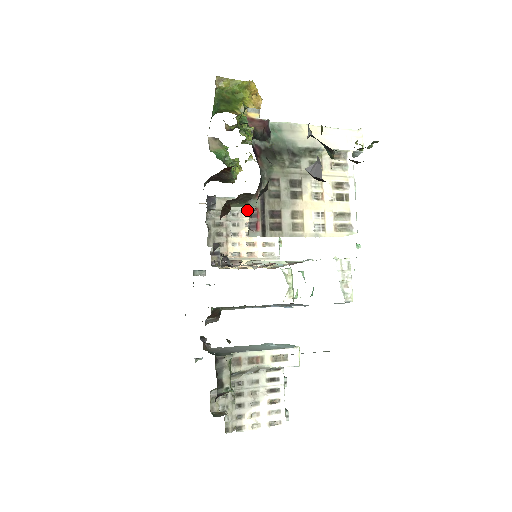
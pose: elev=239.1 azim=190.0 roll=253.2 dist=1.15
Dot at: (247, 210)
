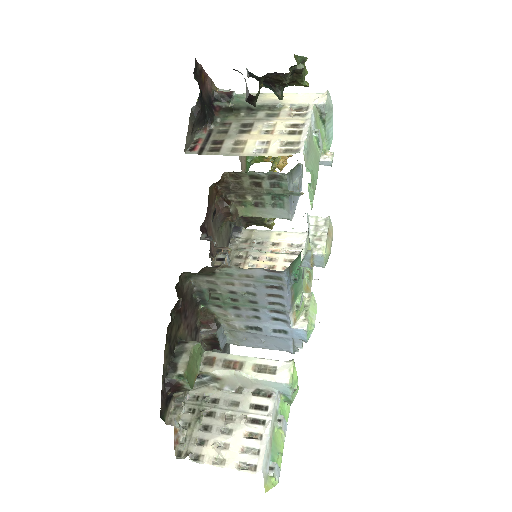
Dot at: (273, 240)
